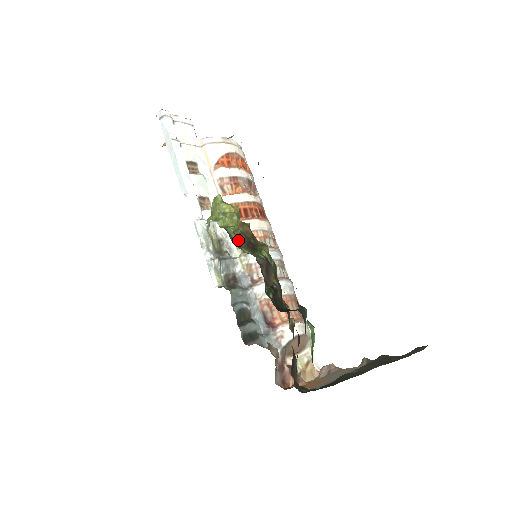
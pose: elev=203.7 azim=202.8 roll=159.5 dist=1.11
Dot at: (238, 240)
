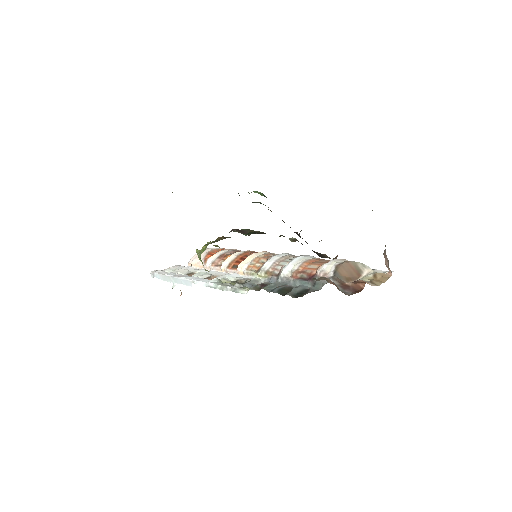
Dot at: (213, 242)
